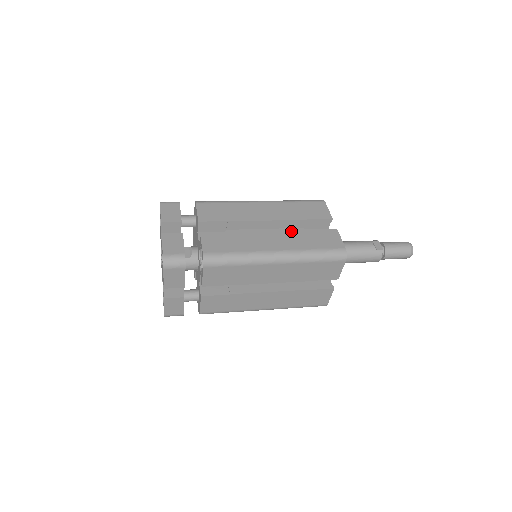
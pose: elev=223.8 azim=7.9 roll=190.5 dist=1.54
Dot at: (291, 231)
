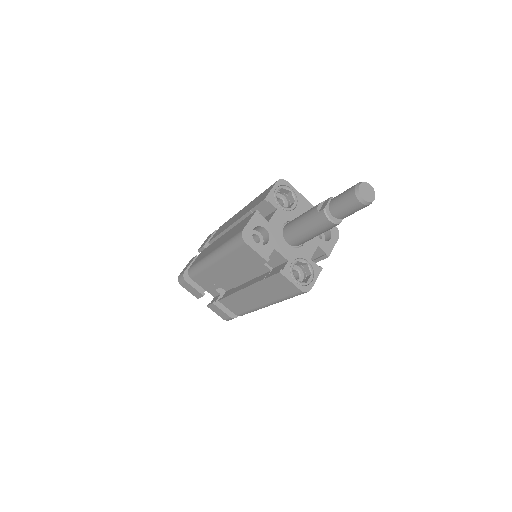
Dot at: (233, 228)
